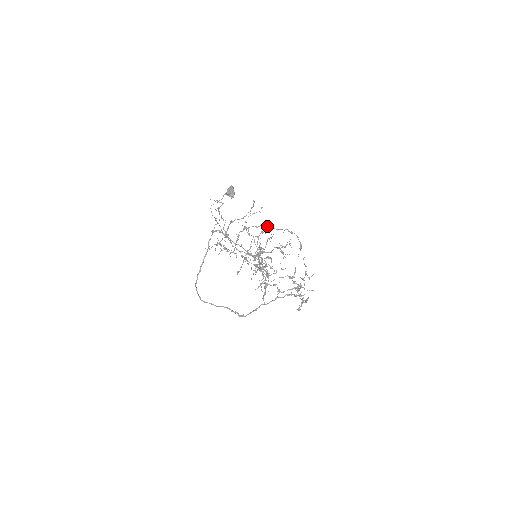
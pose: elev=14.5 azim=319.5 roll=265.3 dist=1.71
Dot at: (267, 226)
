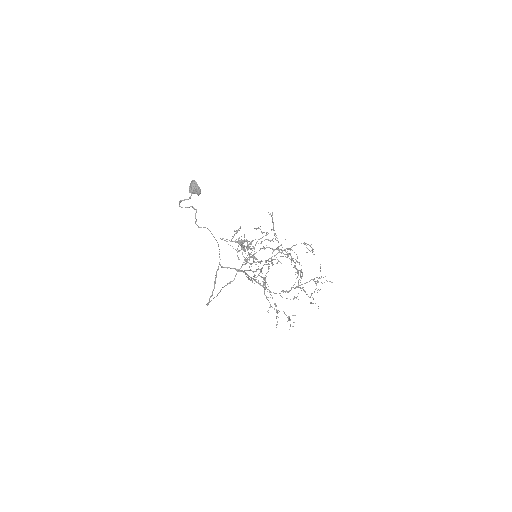
Dot at: (285, 250)
